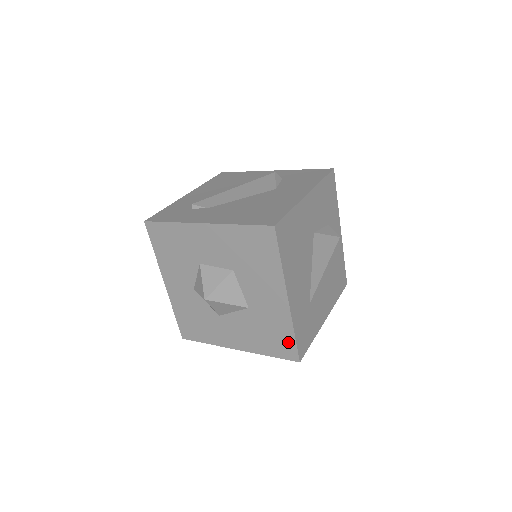
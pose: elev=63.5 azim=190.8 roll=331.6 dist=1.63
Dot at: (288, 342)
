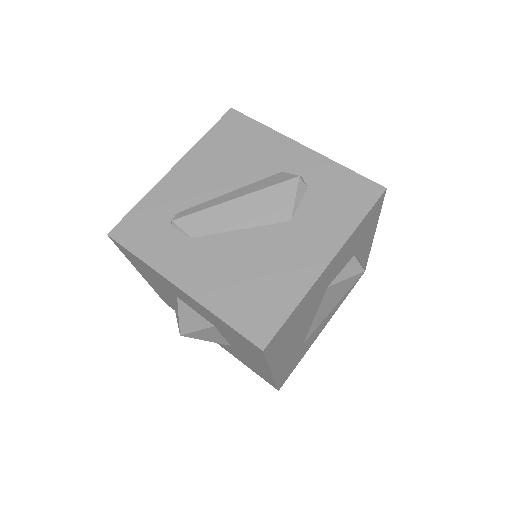
Dot at: (269, 380)
